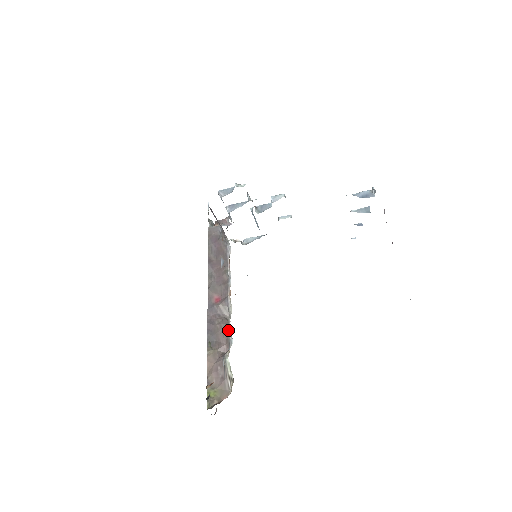
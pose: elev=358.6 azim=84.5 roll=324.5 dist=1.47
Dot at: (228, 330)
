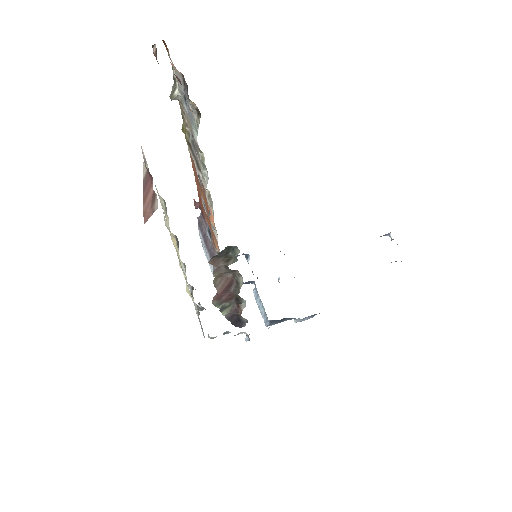
Dot at: occluded
